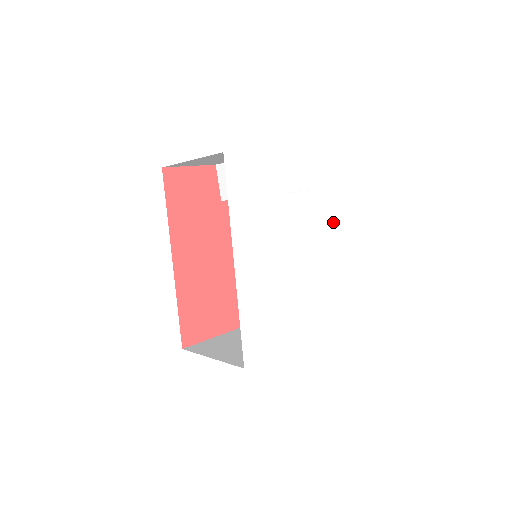
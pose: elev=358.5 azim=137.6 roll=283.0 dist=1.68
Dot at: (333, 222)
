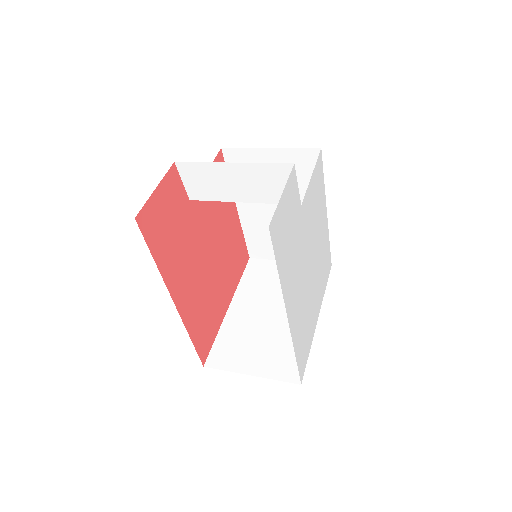
Dot at: (322, 188)
